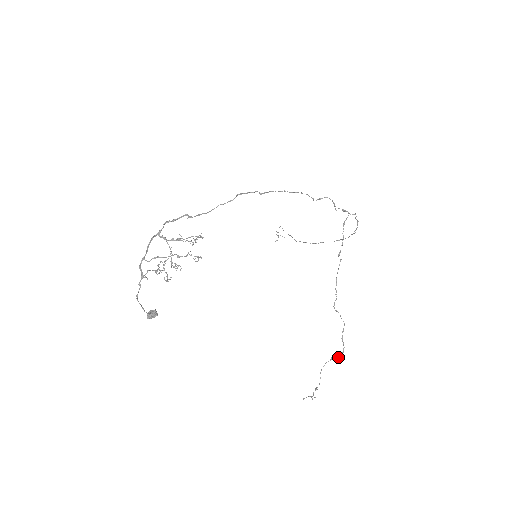
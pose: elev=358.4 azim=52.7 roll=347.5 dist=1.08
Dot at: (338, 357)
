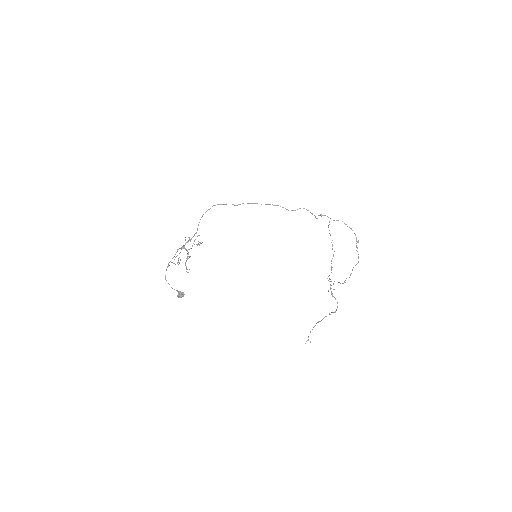
Dot at: (334, 312)
